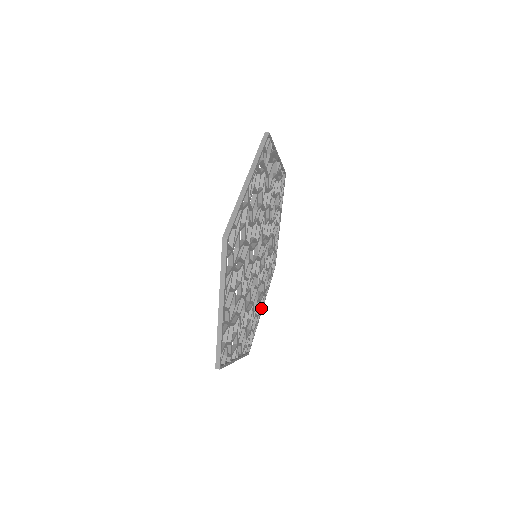
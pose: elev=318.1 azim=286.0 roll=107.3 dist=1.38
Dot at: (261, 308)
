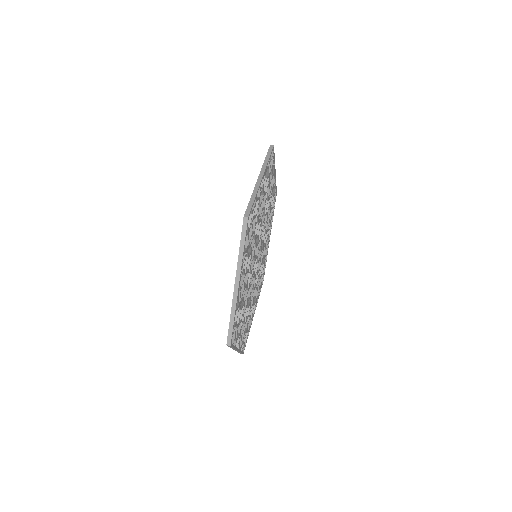
Dot at: (253, 314)
